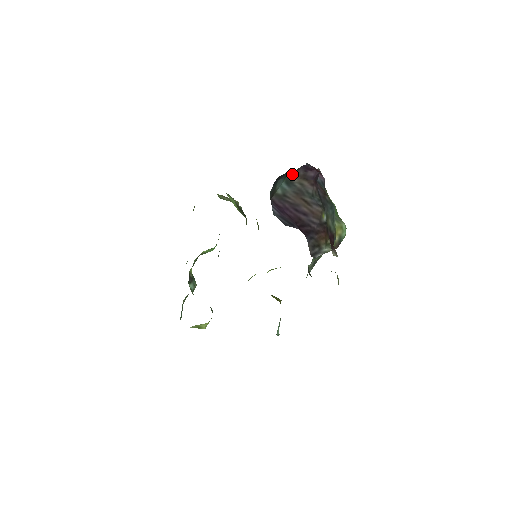
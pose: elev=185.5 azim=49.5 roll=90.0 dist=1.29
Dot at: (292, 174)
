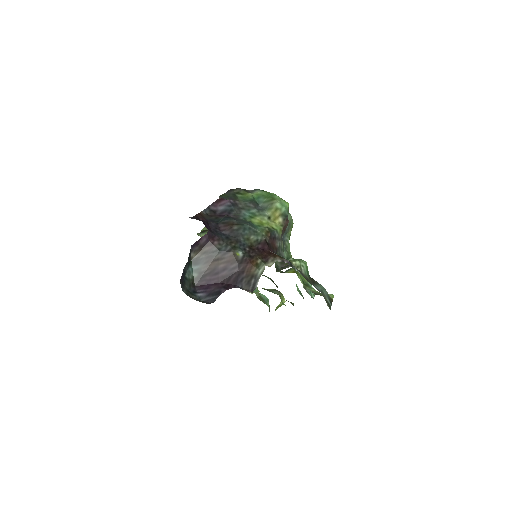
Dot at: (192, 256)
